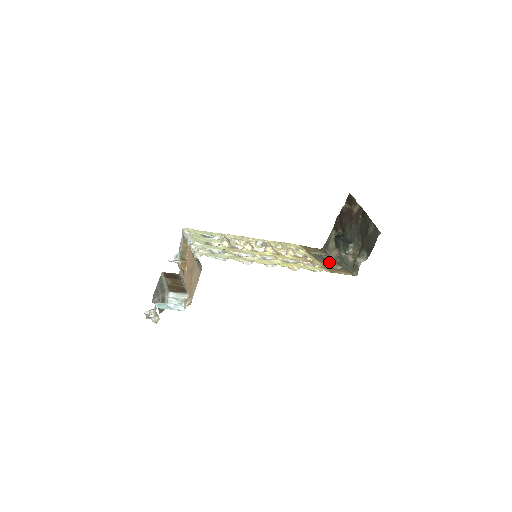
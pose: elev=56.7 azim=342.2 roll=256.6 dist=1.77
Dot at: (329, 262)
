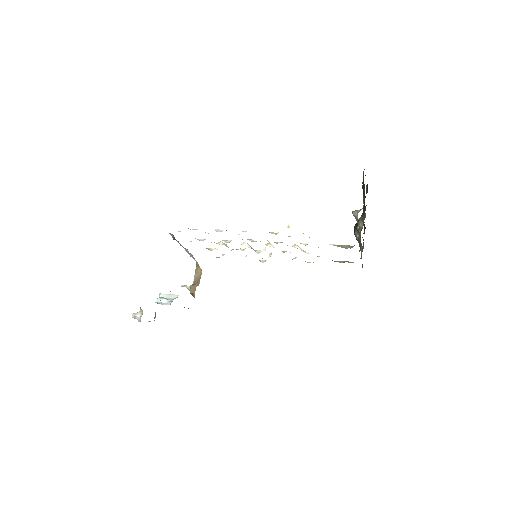
Dot at: occluded
